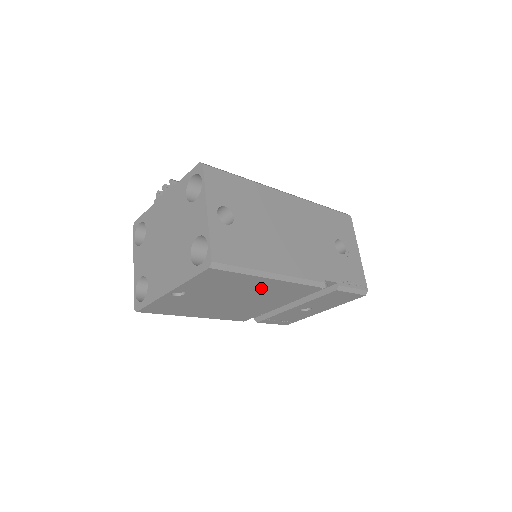
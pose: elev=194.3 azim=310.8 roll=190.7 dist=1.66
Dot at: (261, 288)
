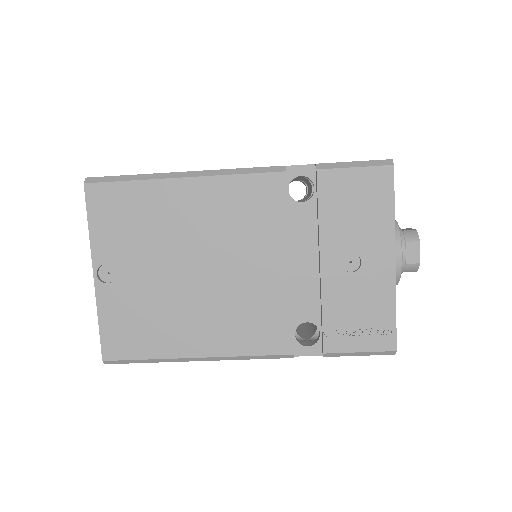
Dot at: (197, 213)
